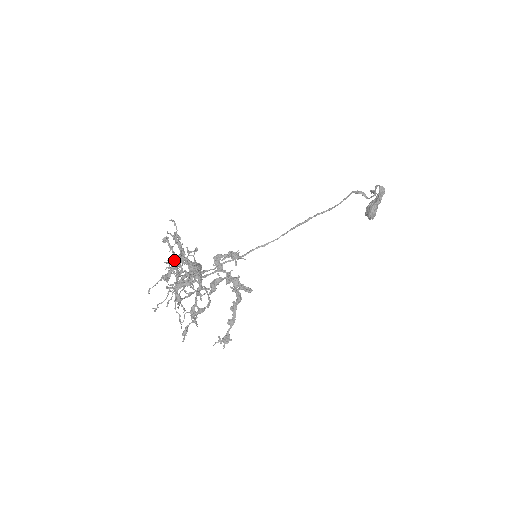
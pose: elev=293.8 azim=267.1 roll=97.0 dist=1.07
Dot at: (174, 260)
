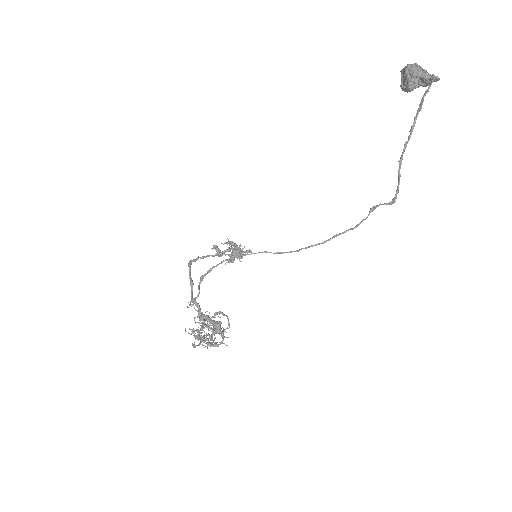
Dot at: (191, 301)
